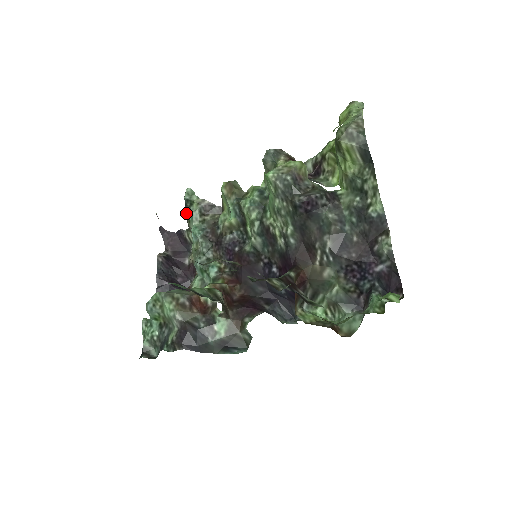
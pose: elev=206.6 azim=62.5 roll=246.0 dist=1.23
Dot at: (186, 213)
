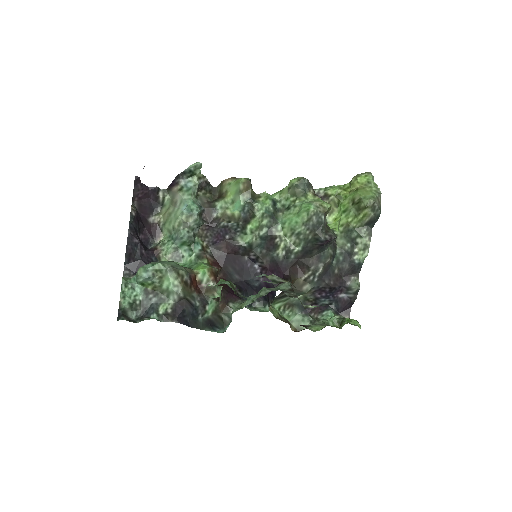
Dot at: (181, 180)
